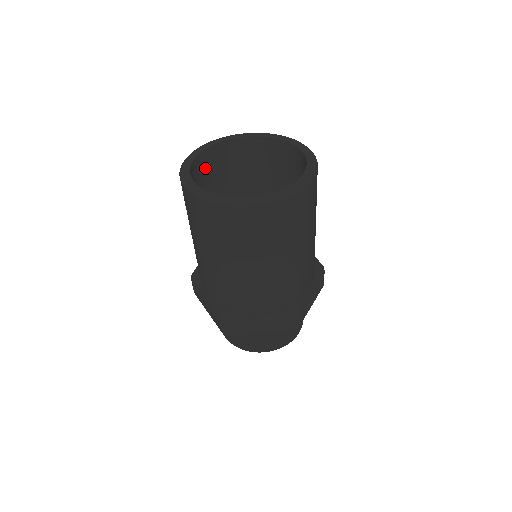
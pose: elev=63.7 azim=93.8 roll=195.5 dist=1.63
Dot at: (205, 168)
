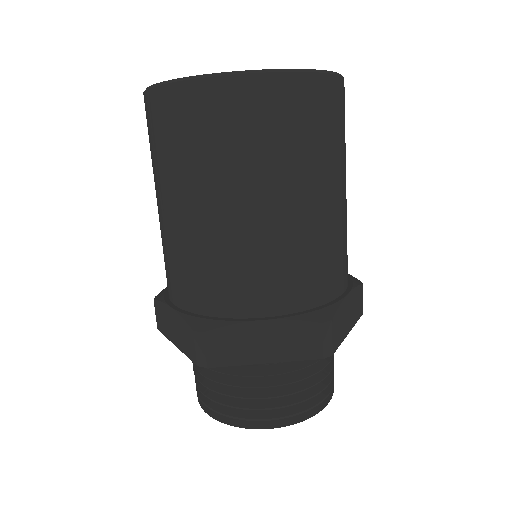
Dot at: occluded
